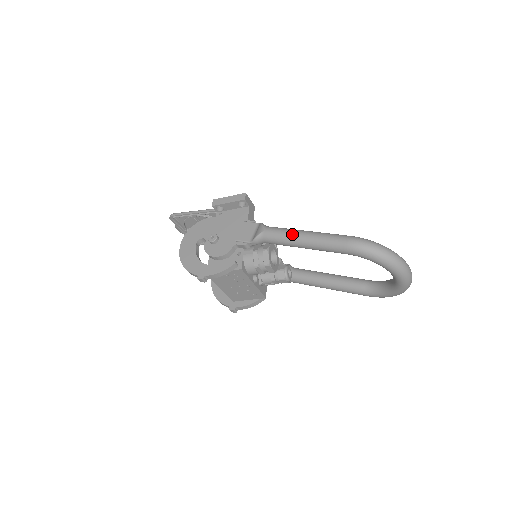
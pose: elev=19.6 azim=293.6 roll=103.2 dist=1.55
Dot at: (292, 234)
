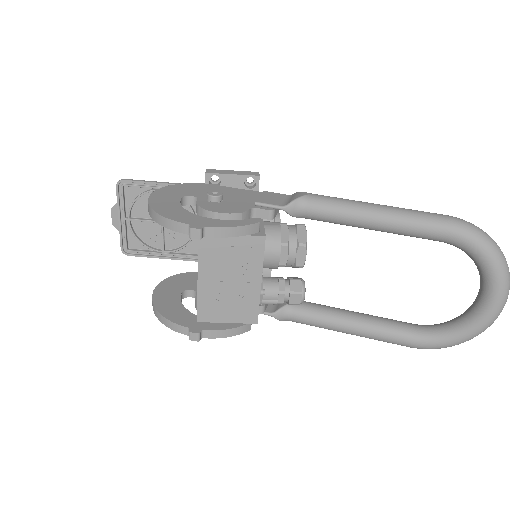
Dot at: (357, 202)
